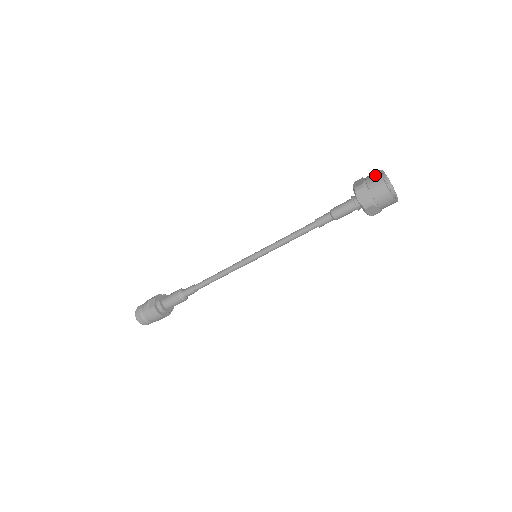
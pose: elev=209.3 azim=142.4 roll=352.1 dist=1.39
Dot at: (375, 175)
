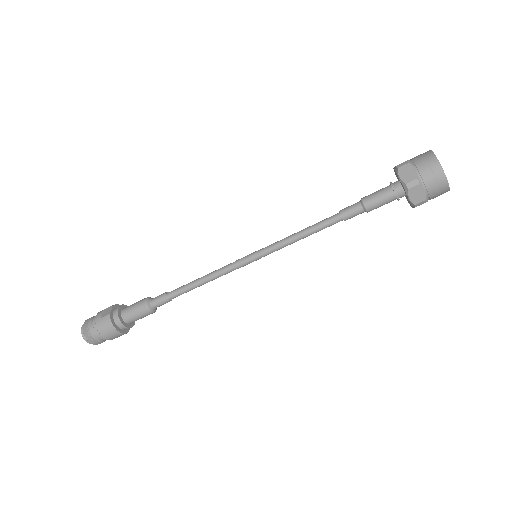
Dot at: (424, 153)
